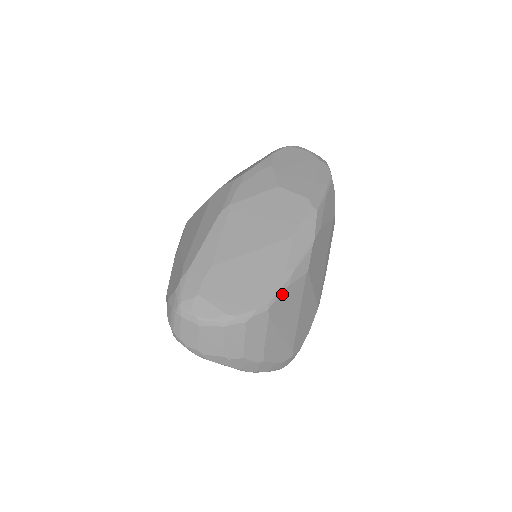
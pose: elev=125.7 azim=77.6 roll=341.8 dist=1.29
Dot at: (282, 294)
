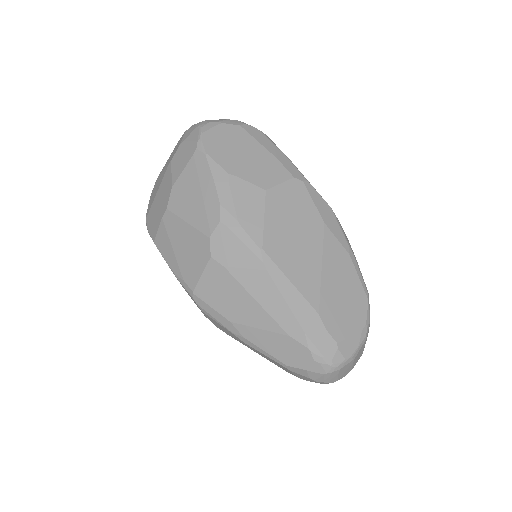
Dot at: (361, 273)
